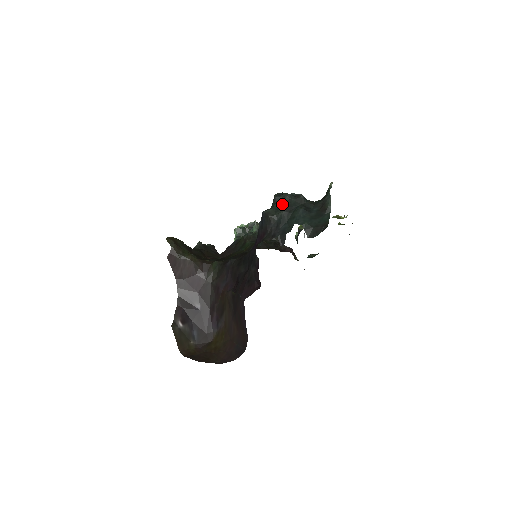
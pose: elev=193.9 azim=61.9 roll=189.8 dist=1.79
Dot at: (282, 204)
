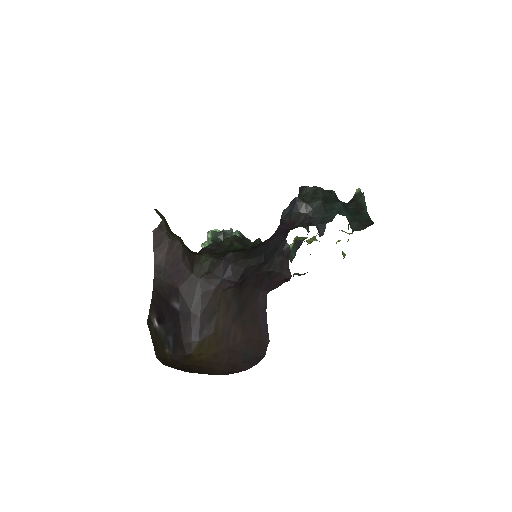
Dot at: (317, 194)
